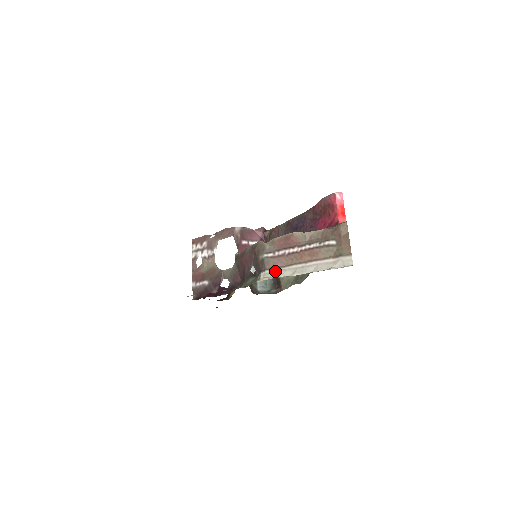
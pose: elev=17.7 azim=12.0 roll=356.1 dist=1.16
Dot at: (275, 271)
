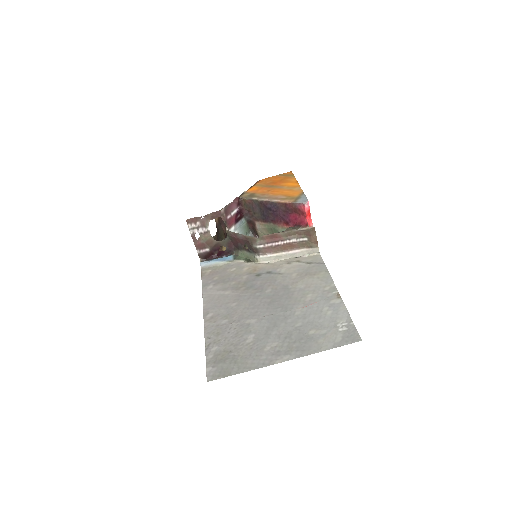
Dot at: (268, 257)
